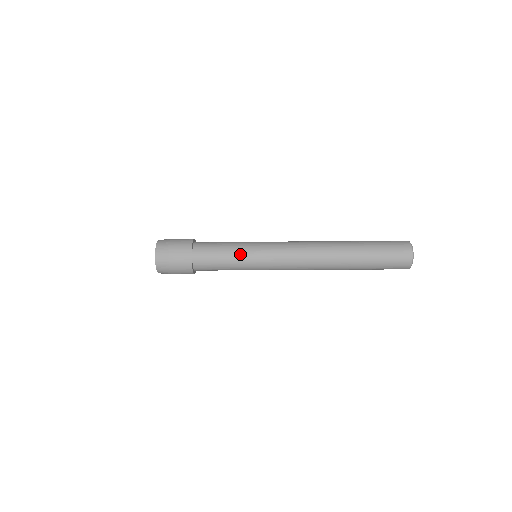
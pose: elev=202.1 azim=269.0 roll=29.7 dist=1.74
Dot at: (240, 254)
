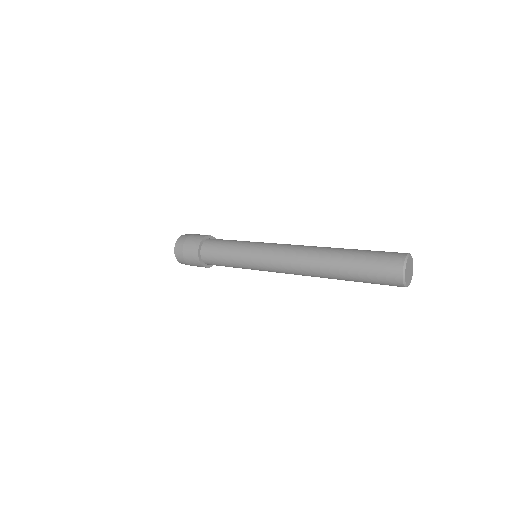
Dot at: occluded
